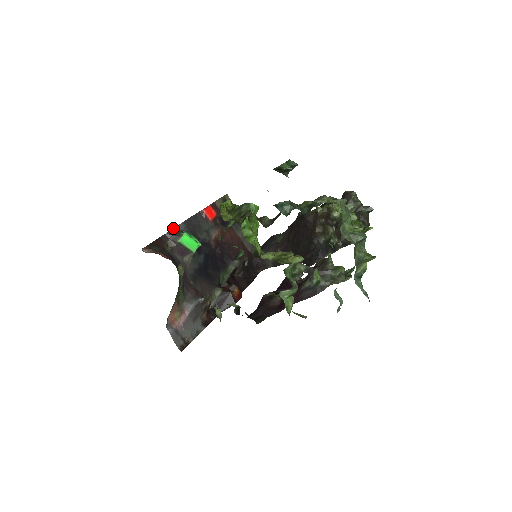
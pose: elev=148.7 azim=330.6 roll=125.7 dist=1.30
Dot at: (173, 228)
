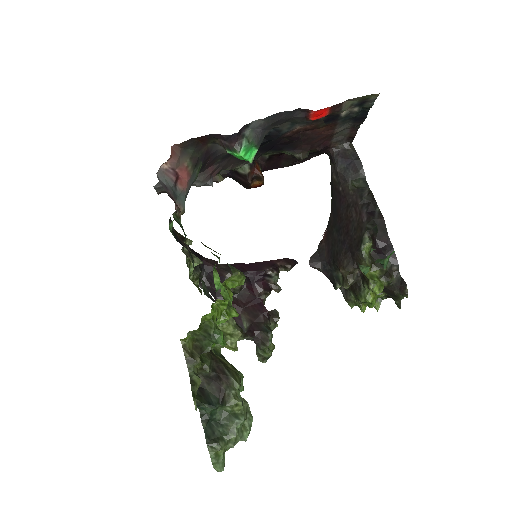
Dot at: occluded
